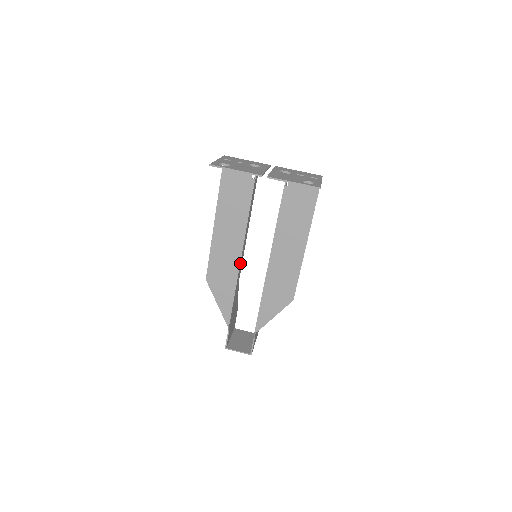
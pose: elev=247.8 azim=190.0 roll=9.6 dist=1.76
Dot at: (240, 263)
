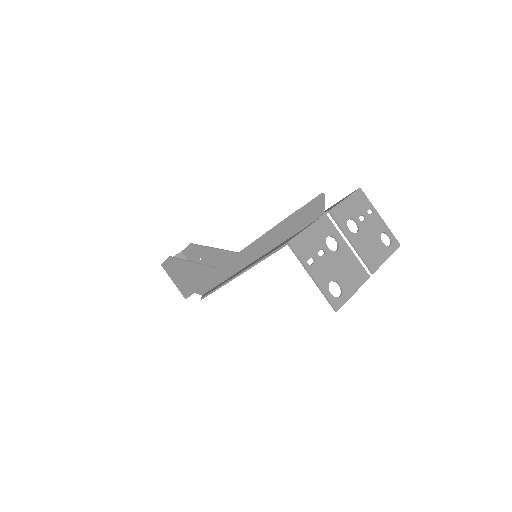
Dot at: occluded
